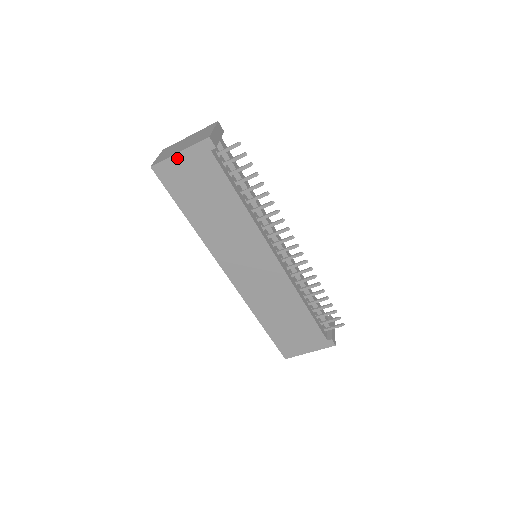
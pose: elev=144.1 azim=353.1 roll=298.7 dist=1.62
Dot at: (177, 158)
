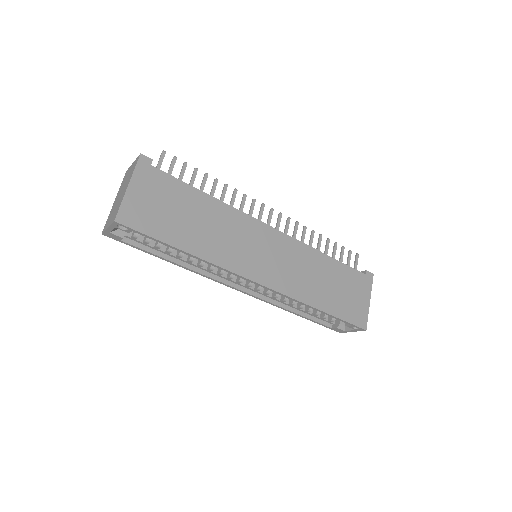
Dot at: (130, 193)
